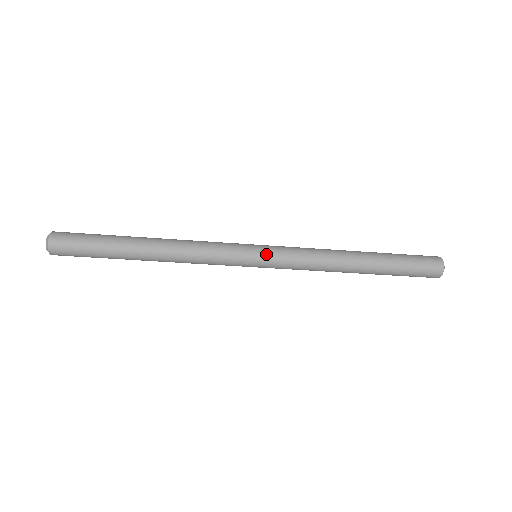
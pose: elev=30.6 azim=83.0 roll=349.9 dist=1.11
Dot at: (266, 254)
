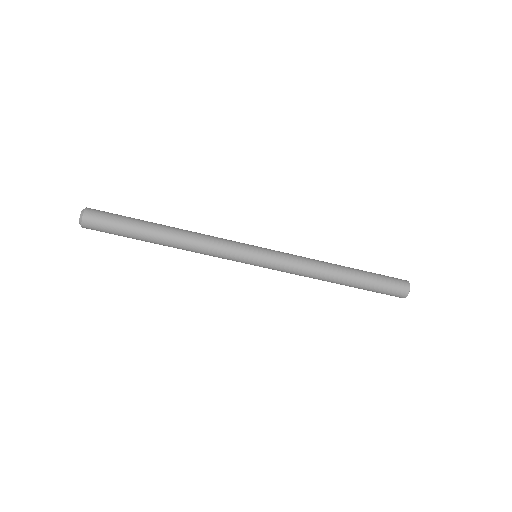
Dot at: (265, 248)
